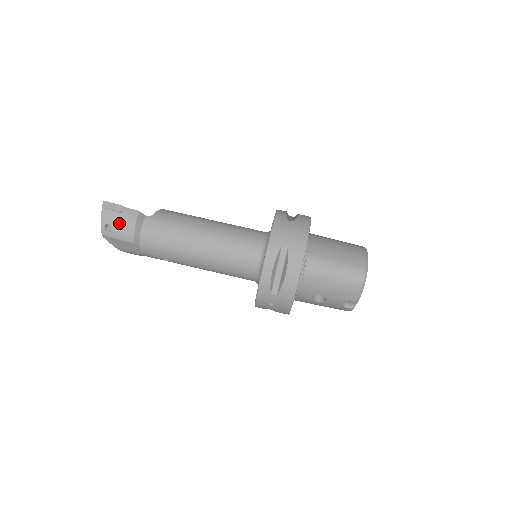
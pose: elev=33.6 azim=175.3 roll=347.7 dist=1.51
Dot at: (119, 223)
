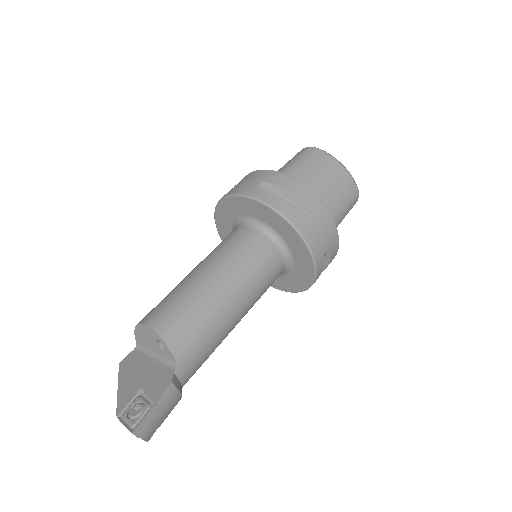
Dot at: (165, 416)
